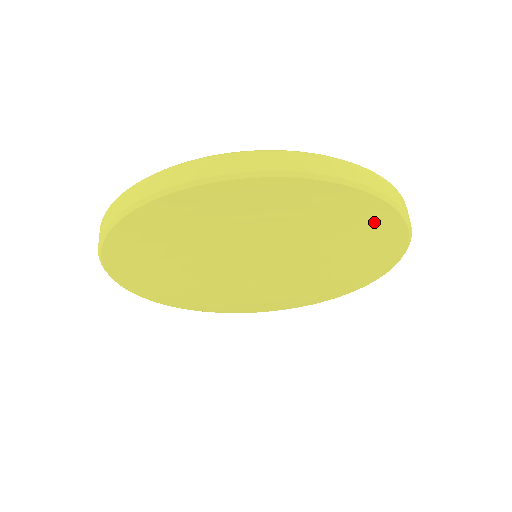
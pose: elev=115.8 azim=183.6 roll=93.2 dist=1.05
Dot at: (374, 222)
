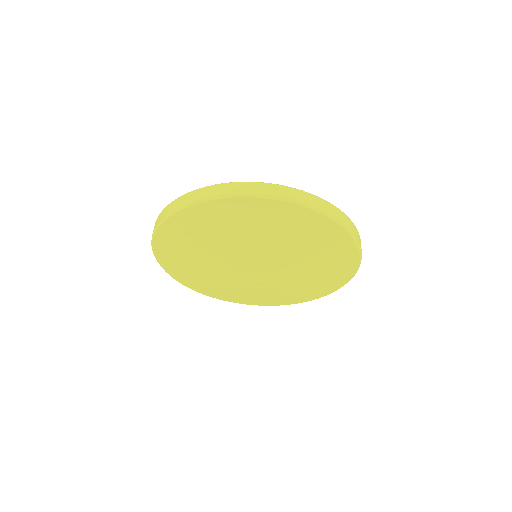
Dot at: (261, 210)
